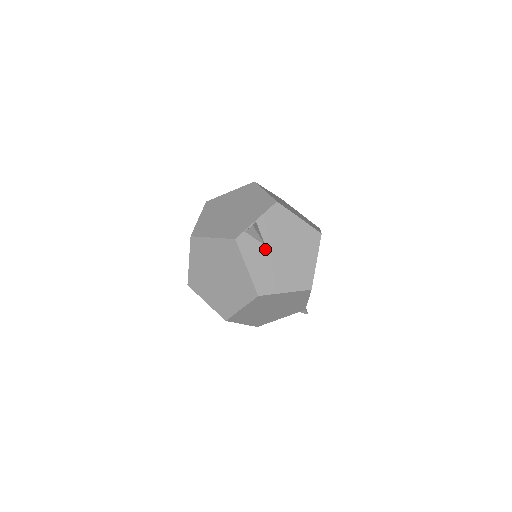
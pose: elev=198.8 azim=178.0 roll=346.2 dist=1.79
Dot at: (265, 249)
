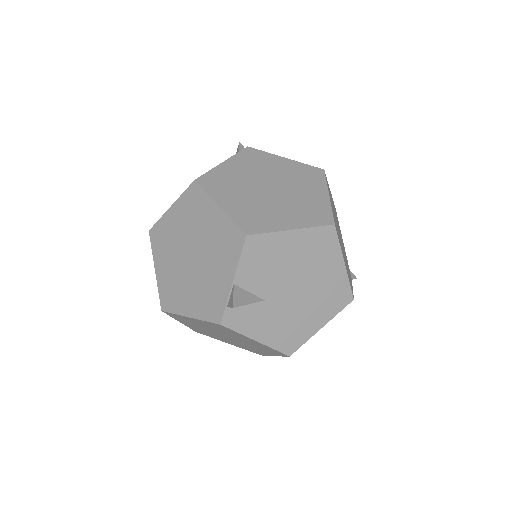
Dot at: (267, 304)
